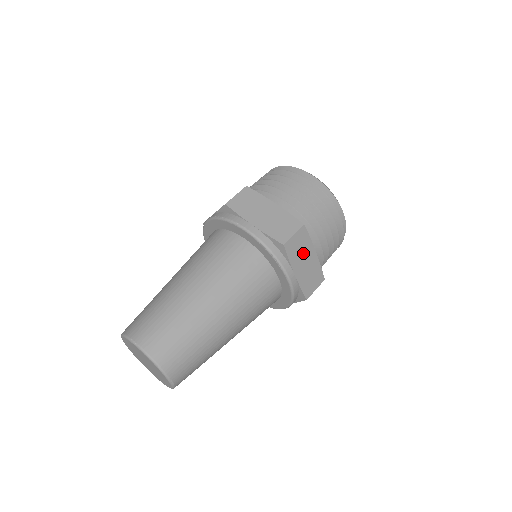
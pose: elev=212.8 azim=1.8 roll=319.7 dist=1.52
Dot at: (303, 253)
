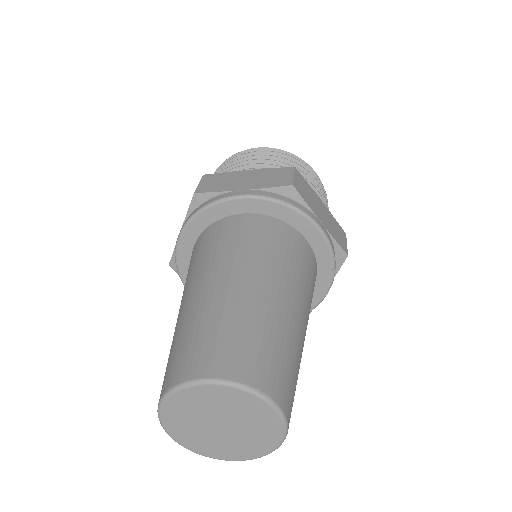
Dot at: occluded
